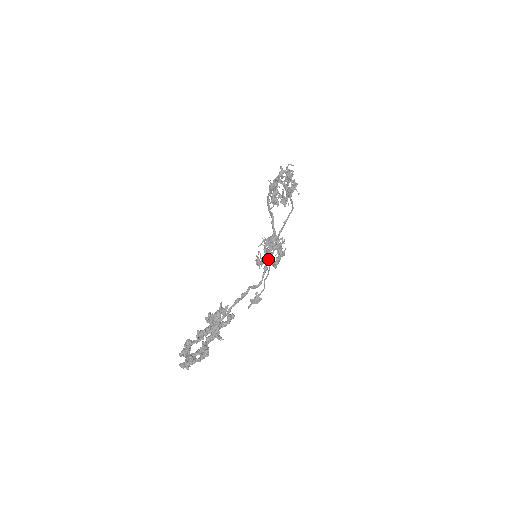
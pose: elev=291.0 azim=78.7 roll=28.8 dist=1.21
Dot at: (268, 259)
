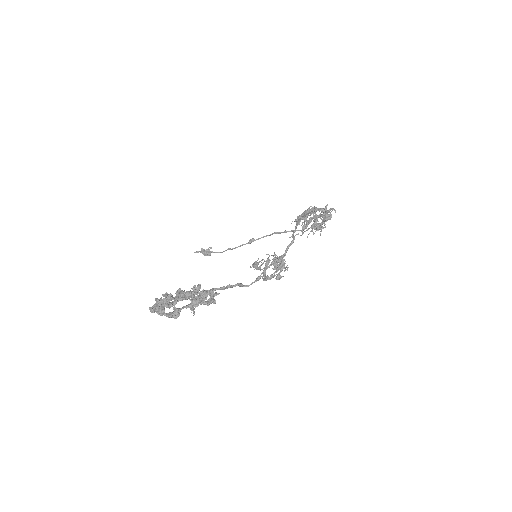
Dot at: occluded
